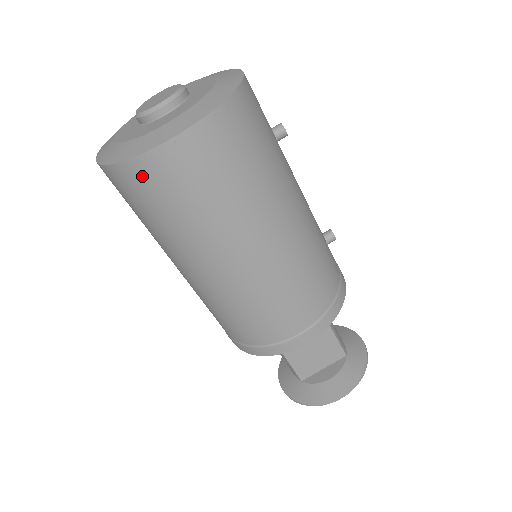
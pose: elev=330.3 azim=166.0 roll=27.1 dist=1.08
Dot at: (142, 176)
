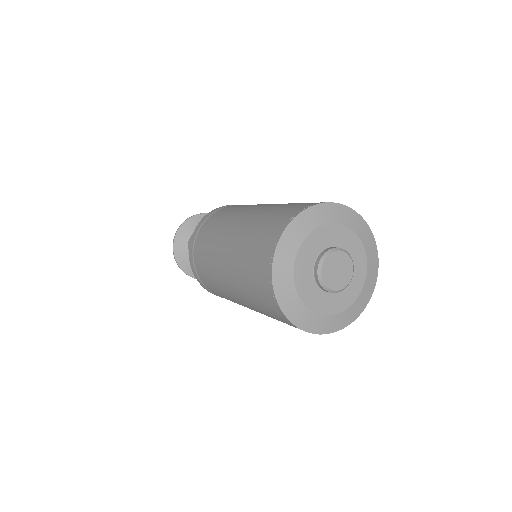
Dot at: (272, 304)
